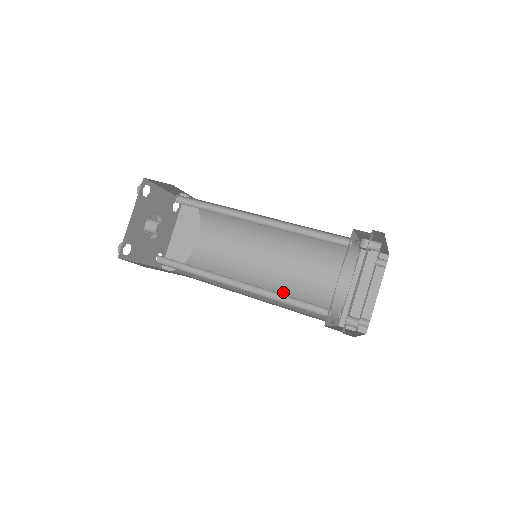
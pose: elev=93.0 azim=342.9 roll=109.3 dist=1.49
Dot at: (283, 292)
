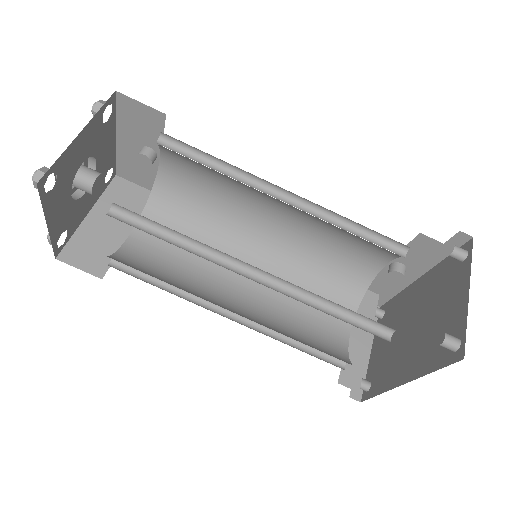
Dot at: (270, 323)
